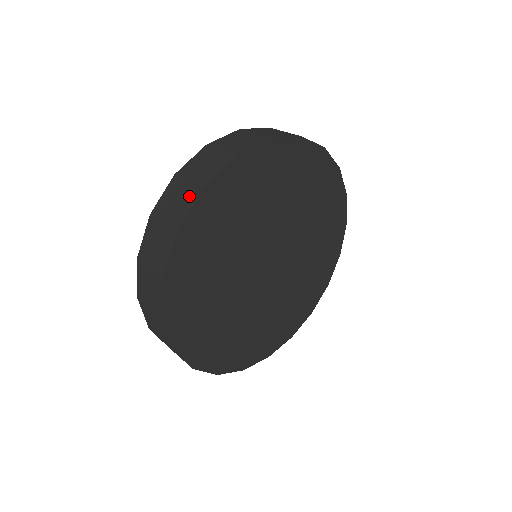
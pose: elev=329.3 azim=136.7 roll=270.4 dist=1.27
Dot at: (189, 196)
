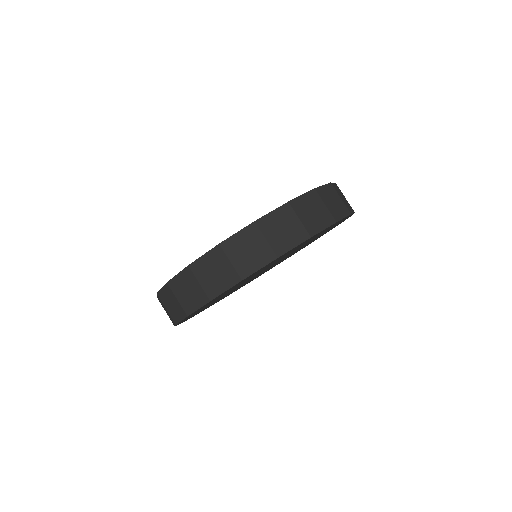
Dot at: occluded
